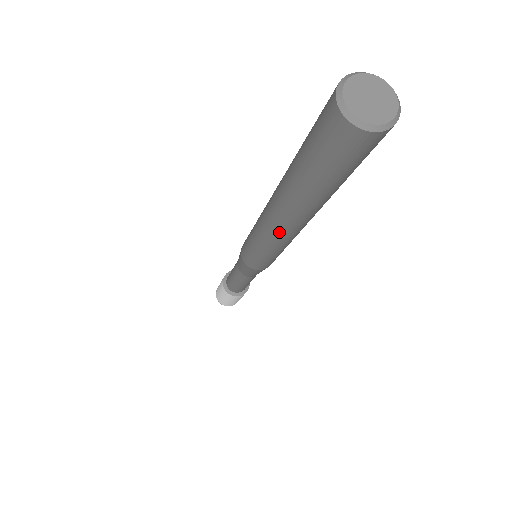
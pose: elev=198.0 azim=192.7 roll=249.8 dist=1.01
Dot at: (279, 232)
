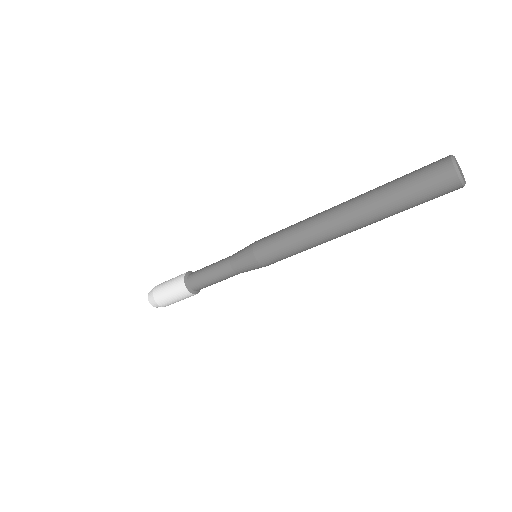
Dot at: occluded
